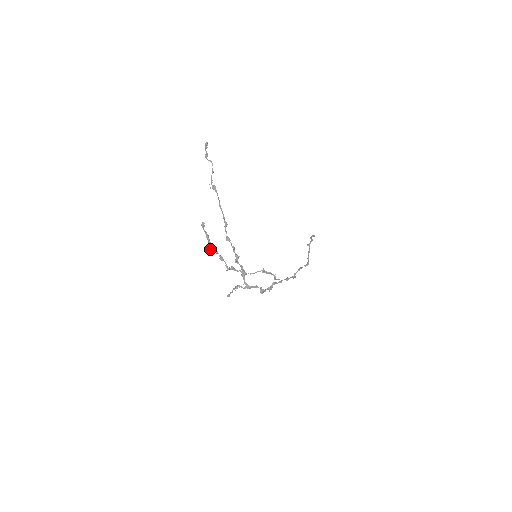
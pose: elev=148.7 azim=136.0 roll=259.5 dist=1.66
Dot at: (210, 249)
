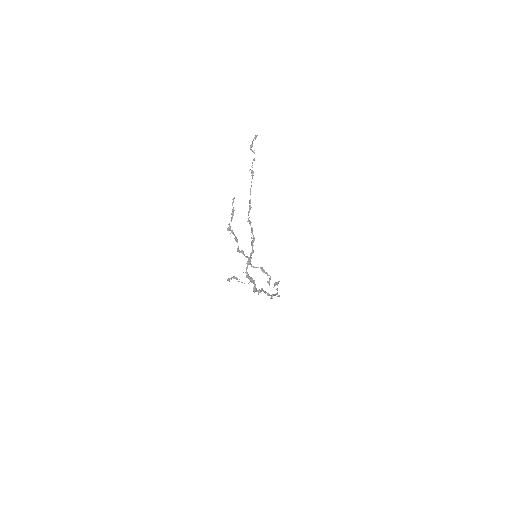
Dot at: (229, 226)
